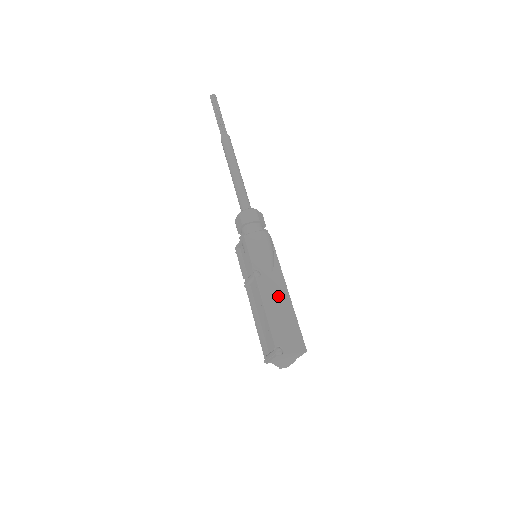
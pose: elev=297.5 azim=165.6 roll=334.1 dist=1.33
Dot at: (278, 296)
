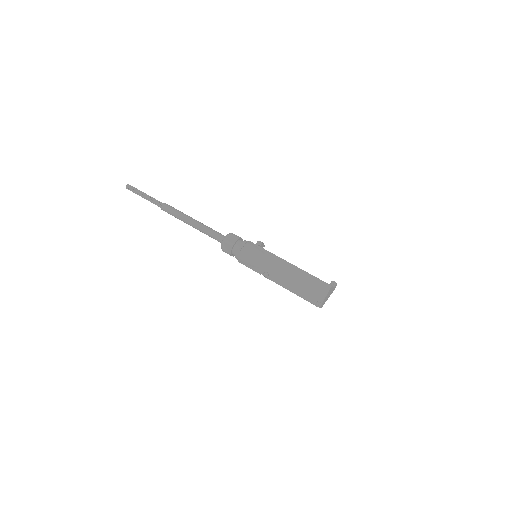
Dot at: (288, 274)
